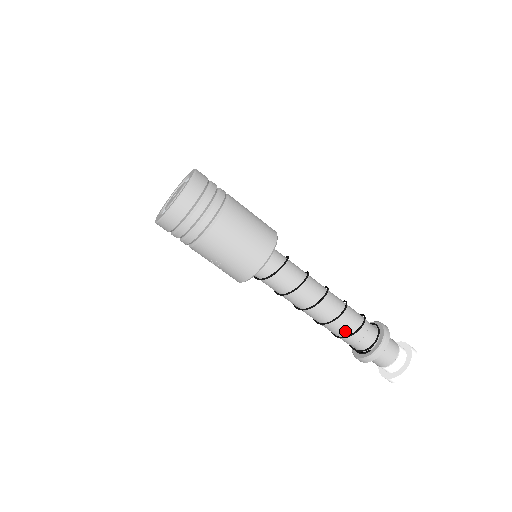
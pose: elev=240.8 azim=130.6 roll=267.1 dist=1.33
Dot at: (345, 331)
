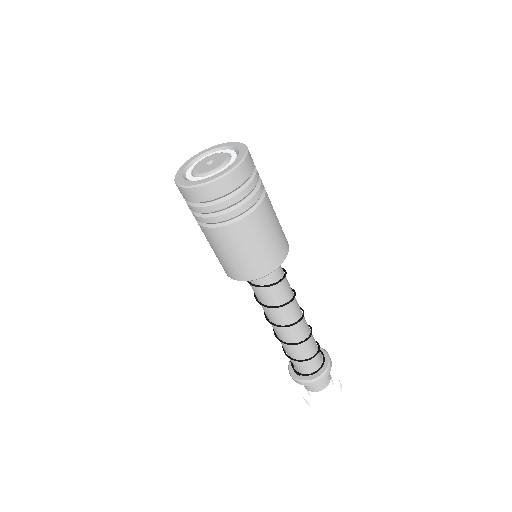
Dot at: (289, 352)
